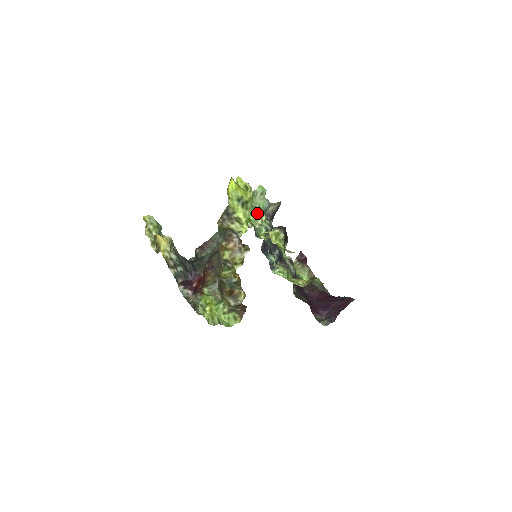
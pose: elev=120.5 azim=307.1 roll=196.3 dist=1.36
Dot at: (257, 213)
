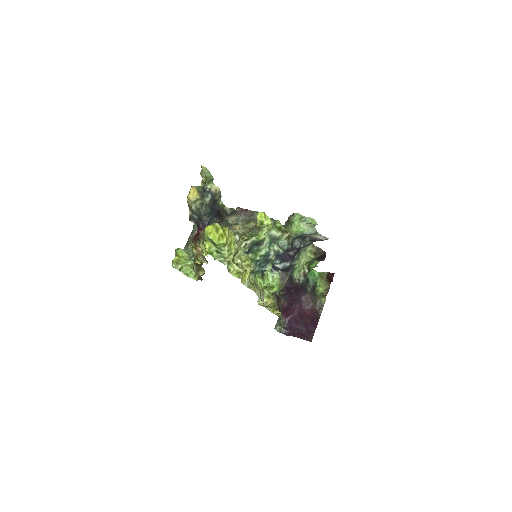
Dot at: (223, 254)
